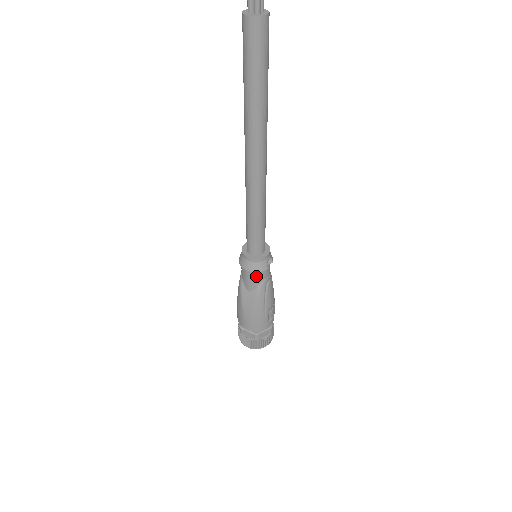
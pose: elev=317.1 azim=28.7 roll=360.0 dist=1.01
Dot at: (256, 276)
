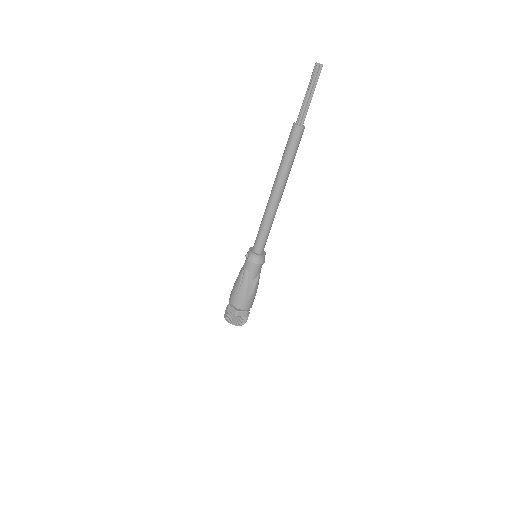
Dot at: (260, 267)
